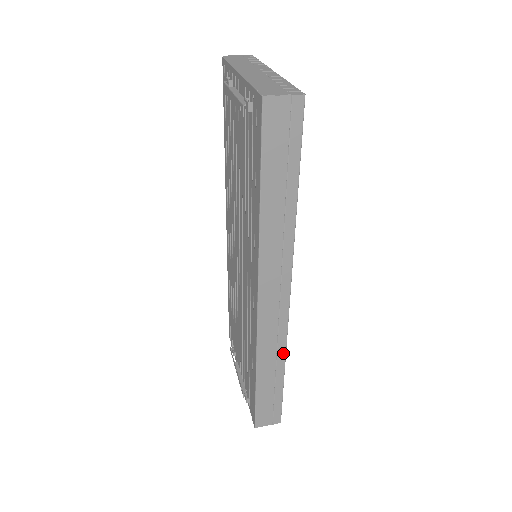
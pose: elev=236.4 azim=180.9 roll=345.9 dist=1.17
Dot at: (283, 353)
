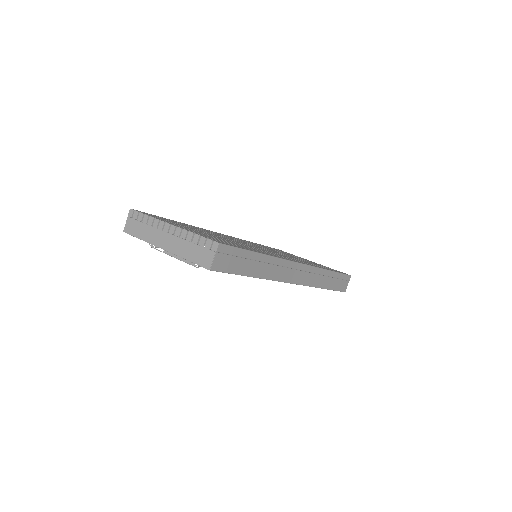
Dot at: (322, 271)
